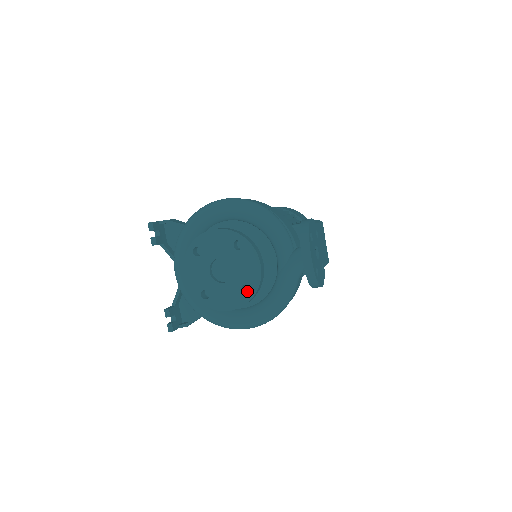
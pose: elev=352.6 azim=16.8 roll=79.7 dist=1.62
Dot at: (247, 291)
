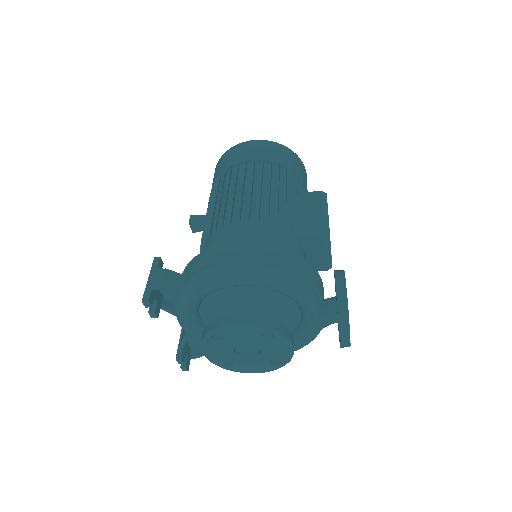
Dot at: occluded
